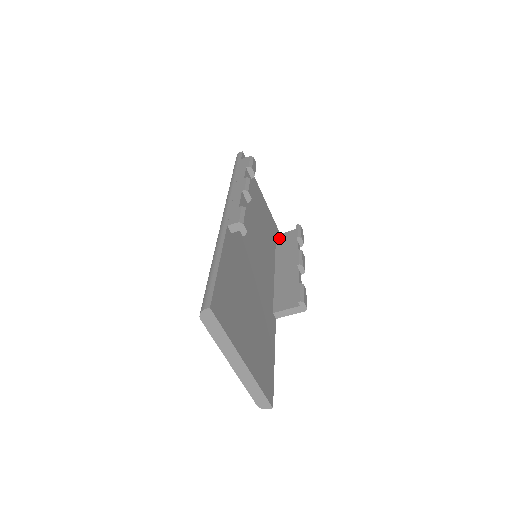
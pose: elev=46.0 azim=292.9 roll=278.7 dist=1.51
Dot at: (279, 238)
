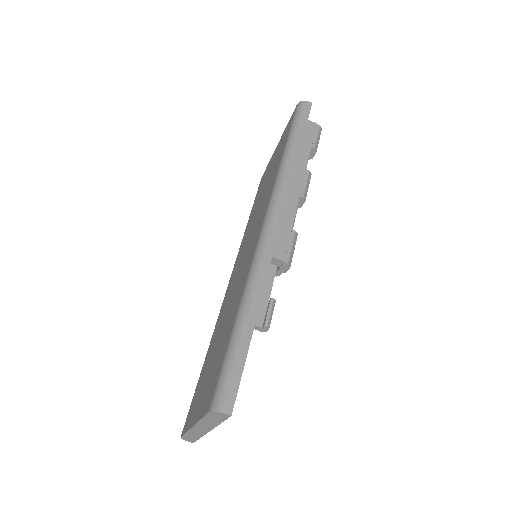
Dot at: occluded
